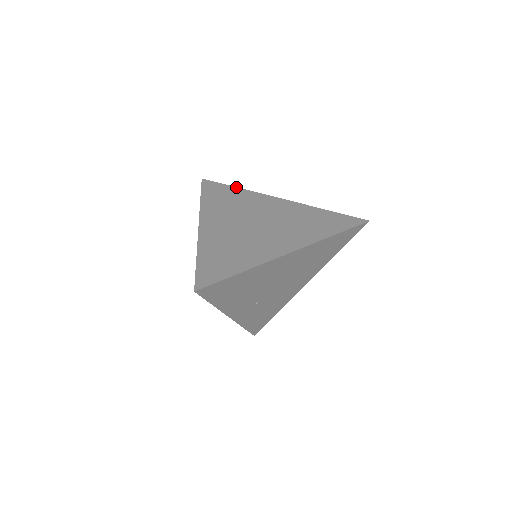
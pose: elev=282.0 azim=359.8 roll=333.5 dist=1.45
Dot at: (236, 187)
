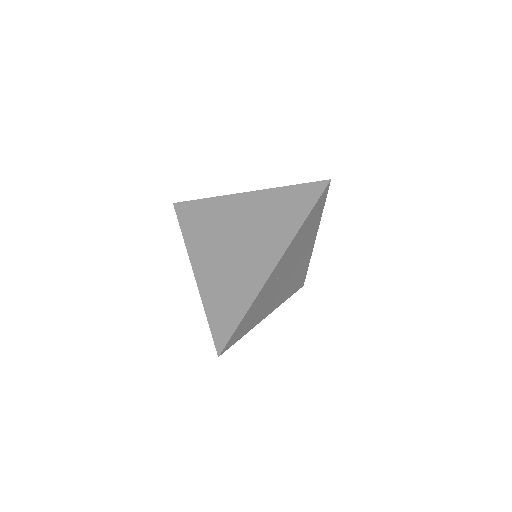
Dot at: occluded
